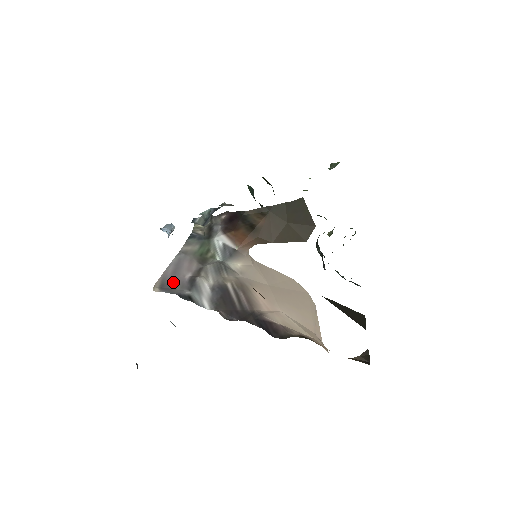
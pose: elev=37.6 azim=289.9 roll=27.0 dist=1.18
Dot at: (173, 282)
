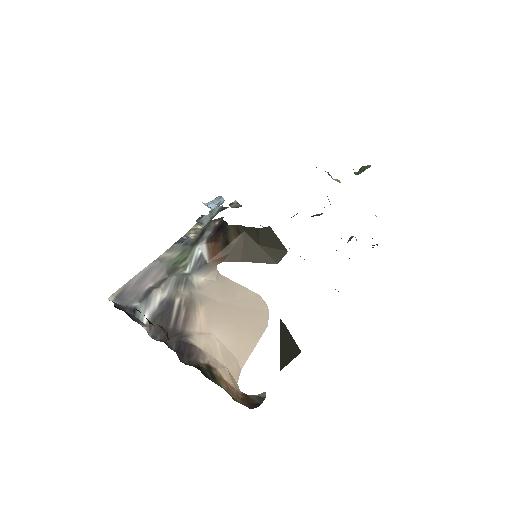
Dot at: (131, 292)
